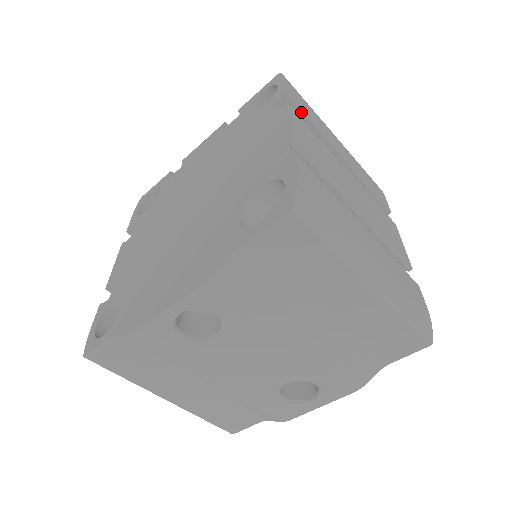
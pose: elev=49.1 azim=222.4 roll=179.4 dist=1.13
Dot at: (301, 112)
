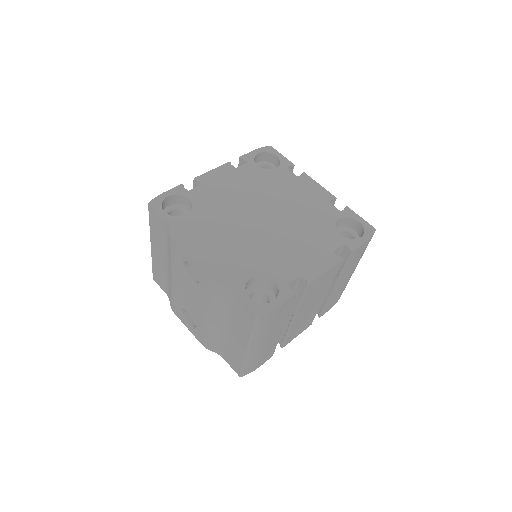
Dot at: (347, 261)
